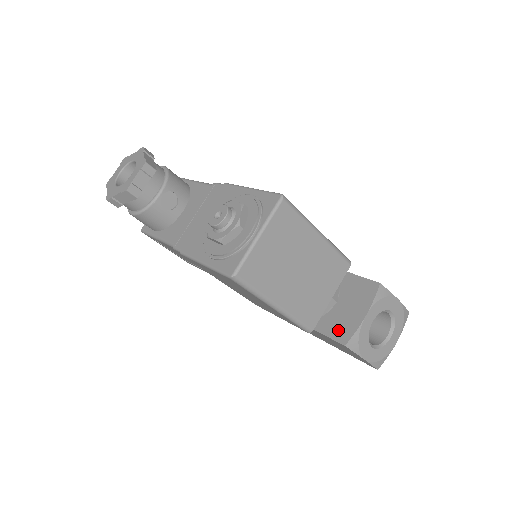
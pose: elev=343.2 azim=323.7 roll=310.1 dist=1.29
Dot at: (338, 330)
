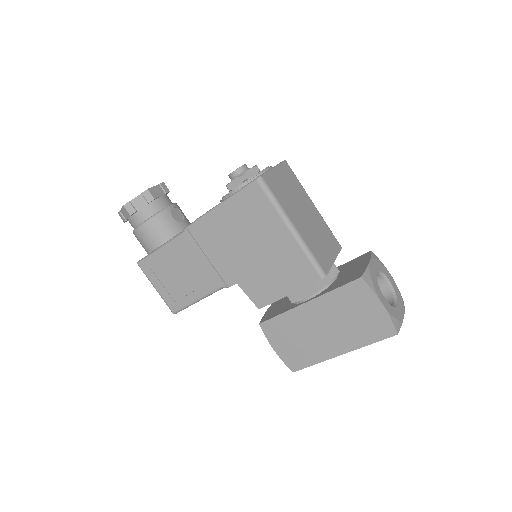
Dot at: (349, 278)
